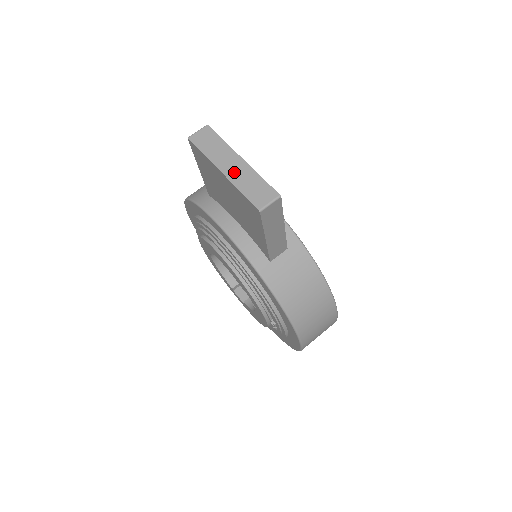
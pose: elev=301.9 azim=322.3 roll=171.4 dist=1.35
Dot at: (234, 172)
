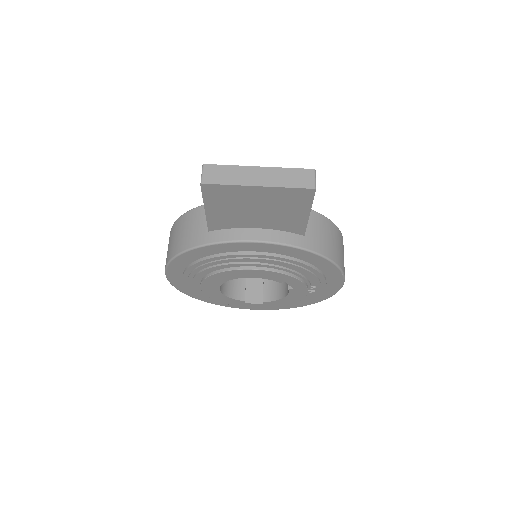
Dot at: (267, 179)
